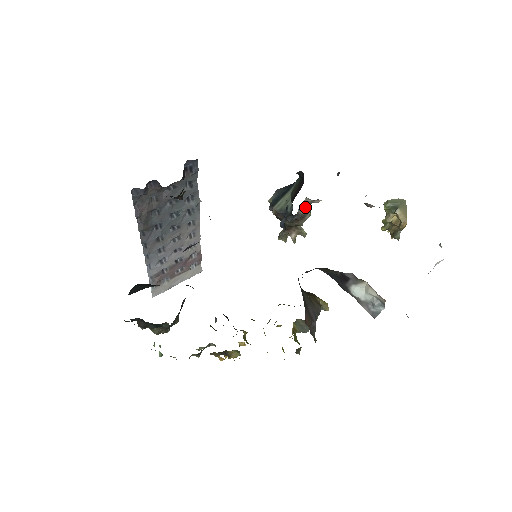
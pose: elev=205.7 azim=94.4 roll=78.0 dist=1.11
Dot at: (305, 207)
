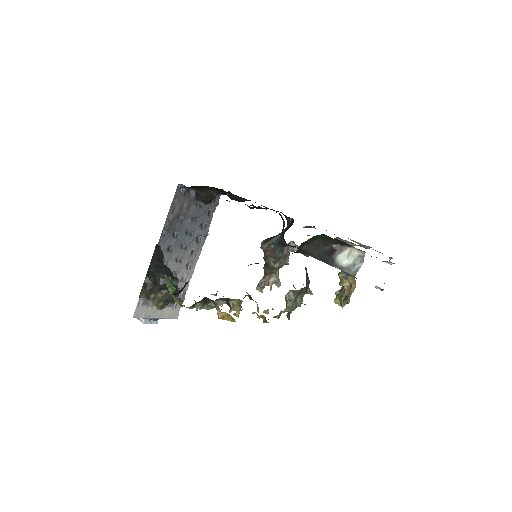
Dot at: (288, 250)
